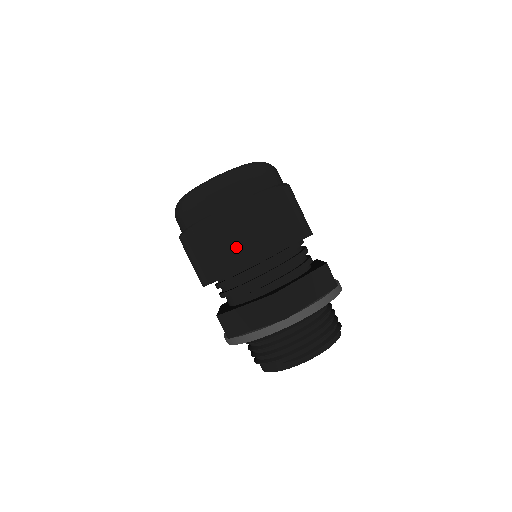
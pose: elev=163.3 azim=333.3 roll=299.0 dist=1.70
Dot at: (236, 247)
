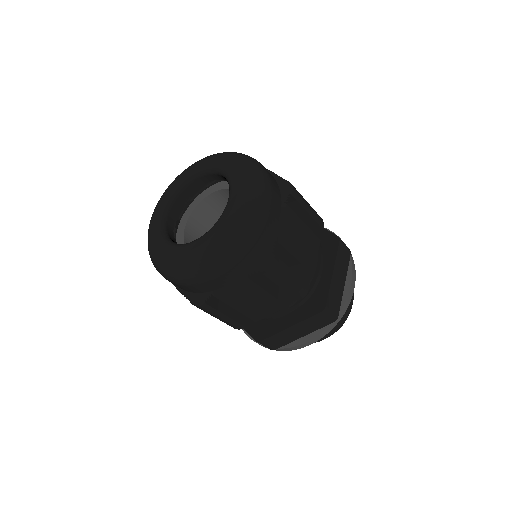
Dot at: (279, 293)
